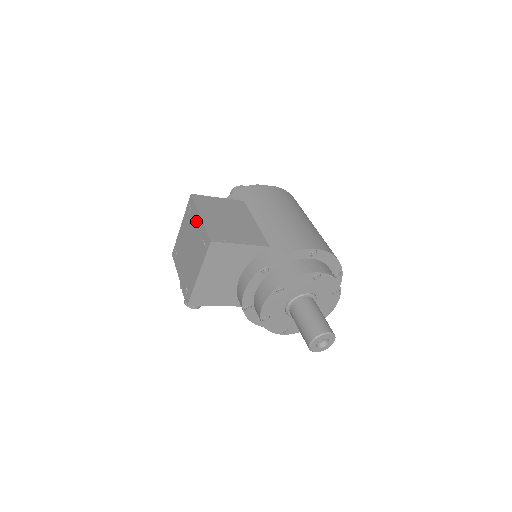
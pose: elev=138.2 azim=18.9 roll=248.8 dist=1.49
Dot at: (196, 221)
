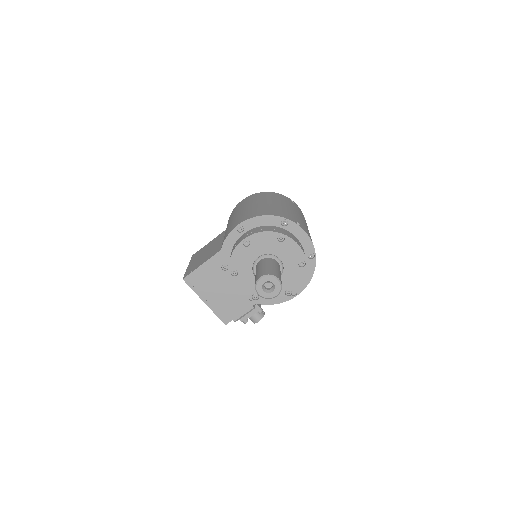
Dot at: occluded
